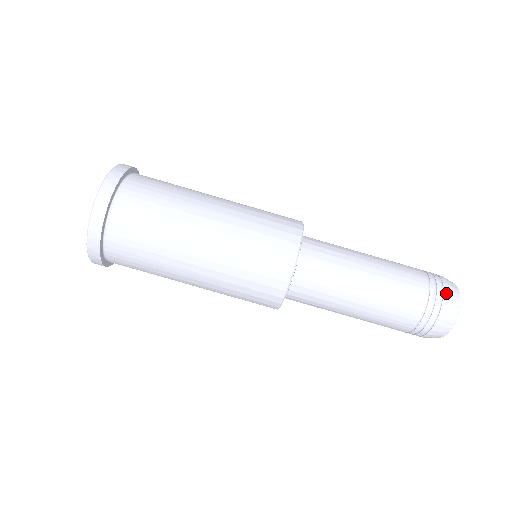
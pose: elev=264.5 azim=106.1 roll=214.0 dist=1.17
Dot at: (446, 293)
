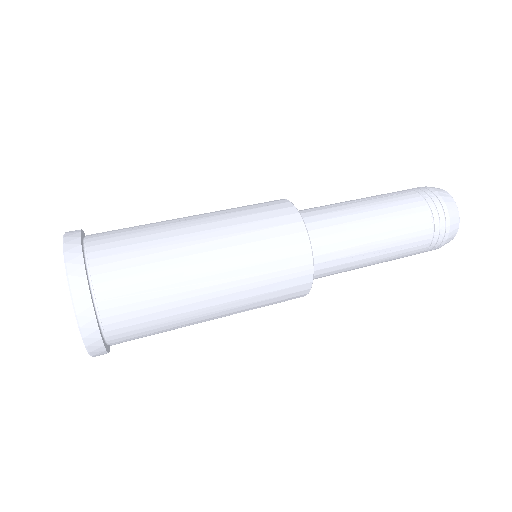
Dot at: occluded
